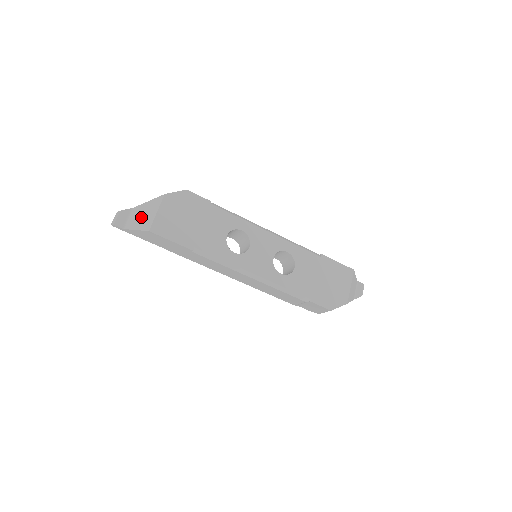
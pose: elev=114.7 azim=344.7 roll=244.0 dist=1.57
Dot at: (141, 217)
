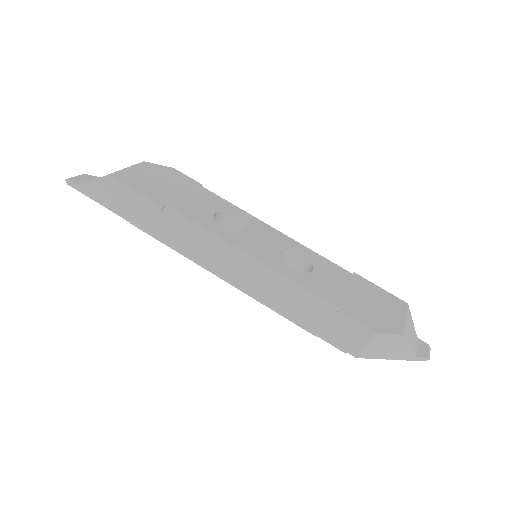
Dot at: occluded
